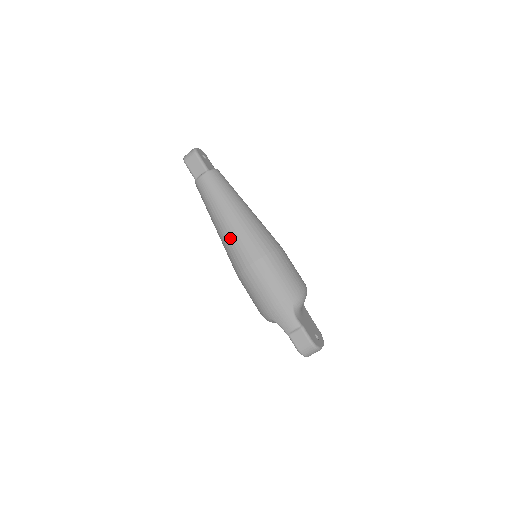
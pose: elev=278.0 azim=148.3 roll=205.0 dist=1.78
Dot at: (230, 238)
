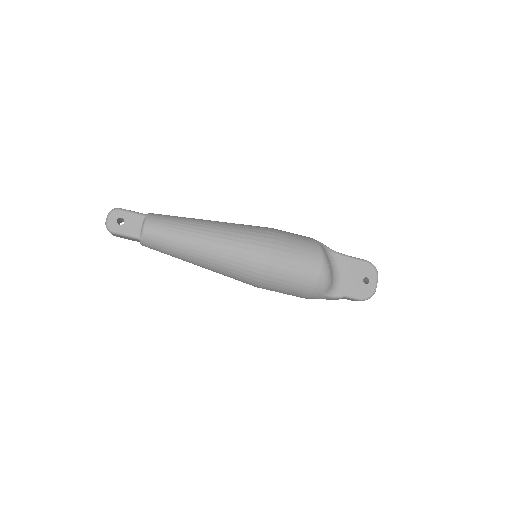
Dot at: occluded
